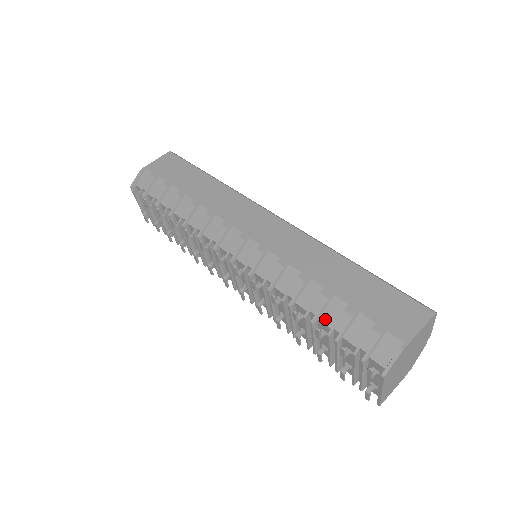
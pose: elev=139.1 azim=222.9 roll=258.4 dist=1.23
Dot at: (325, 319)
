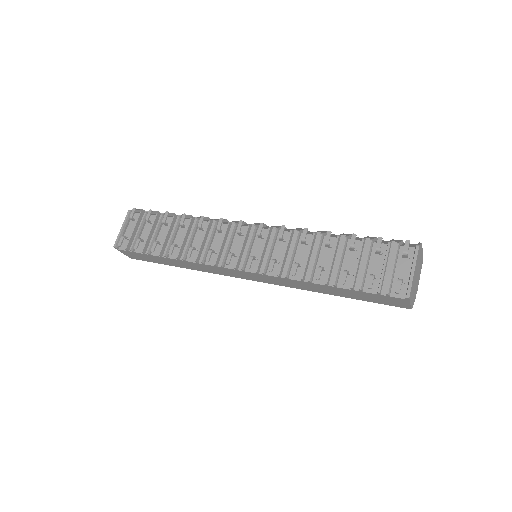
Dot at: occluded
